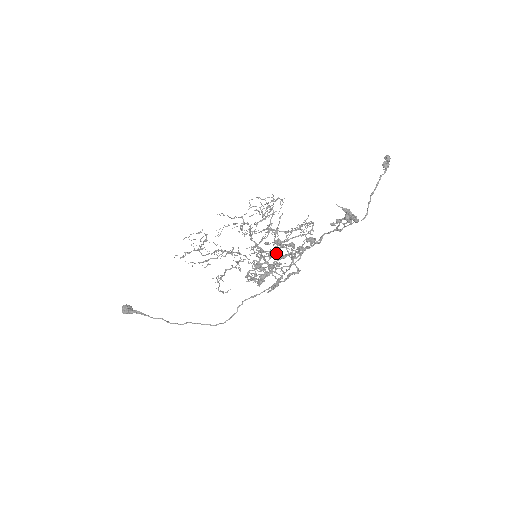
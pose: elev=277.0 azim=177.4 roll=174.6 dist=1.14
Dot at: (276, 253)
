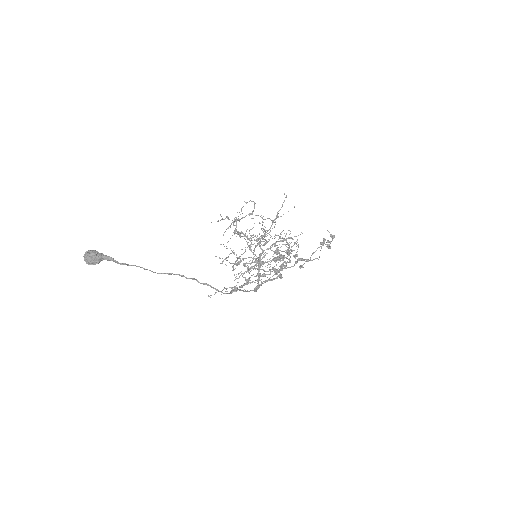
Dot at: occluded
